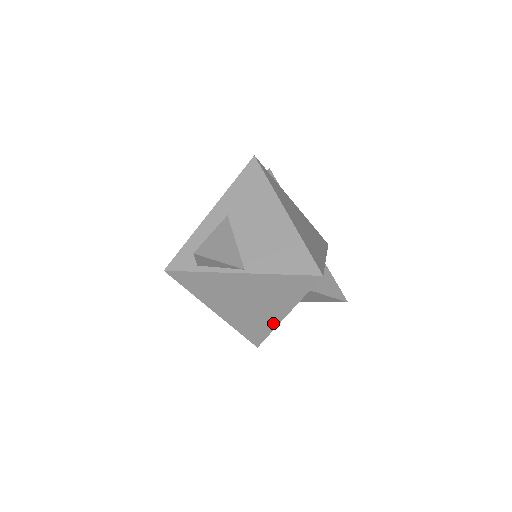
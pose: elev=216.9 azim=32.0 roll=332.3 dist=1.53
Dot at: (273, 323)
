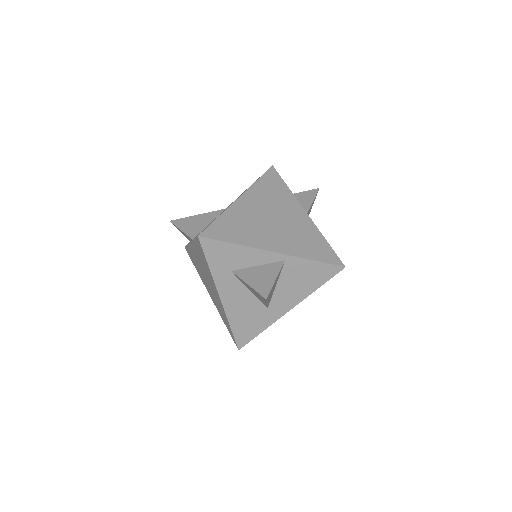
Dot at: (223, 310)
